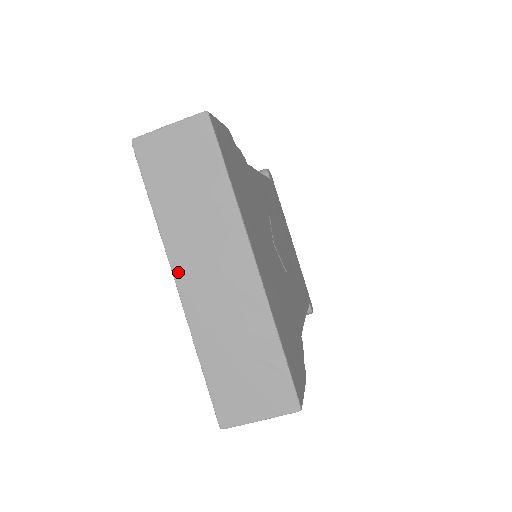
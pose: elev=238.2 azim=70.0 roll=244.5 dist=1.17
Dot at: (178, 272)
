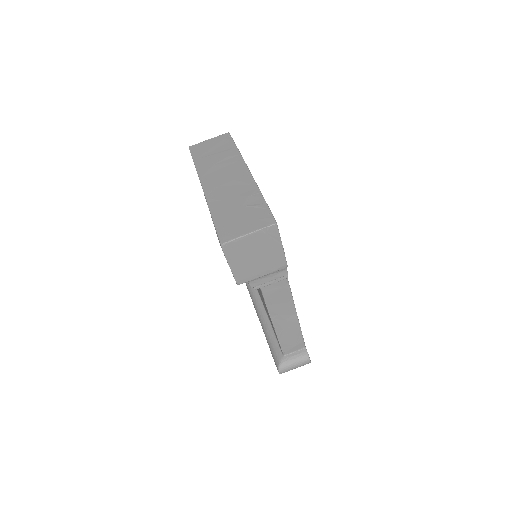
Dot at: (204, 183)
